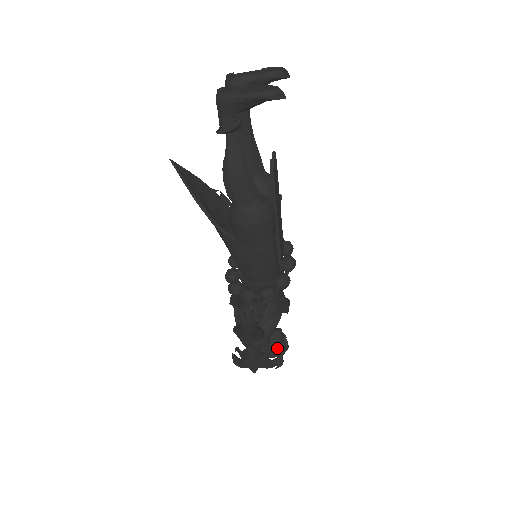
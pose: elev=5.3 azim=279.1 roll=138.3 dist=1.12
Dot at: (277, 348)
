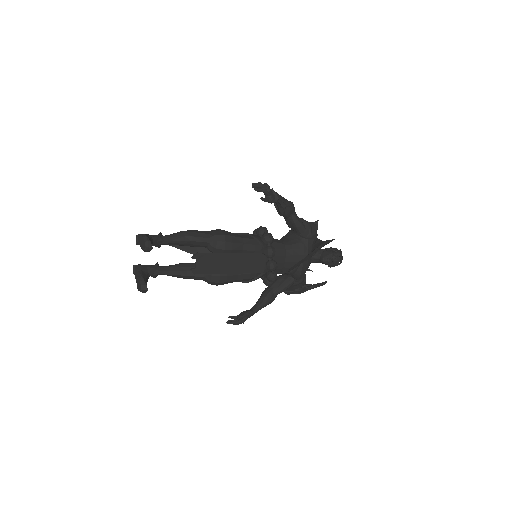
Dot at: (329, 266)
